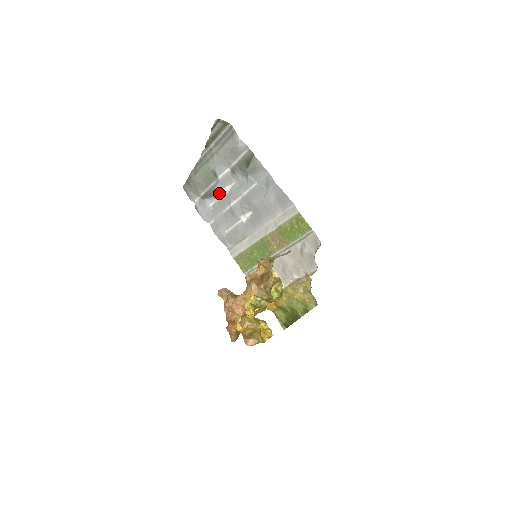
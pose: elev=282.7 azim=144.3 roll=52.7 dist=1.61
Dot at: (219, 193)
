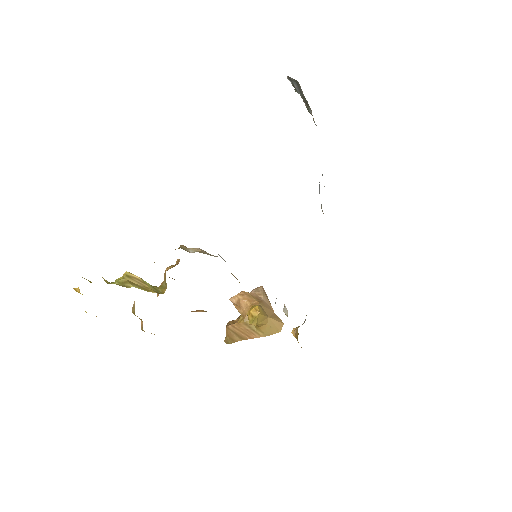
Dot at: occluded
